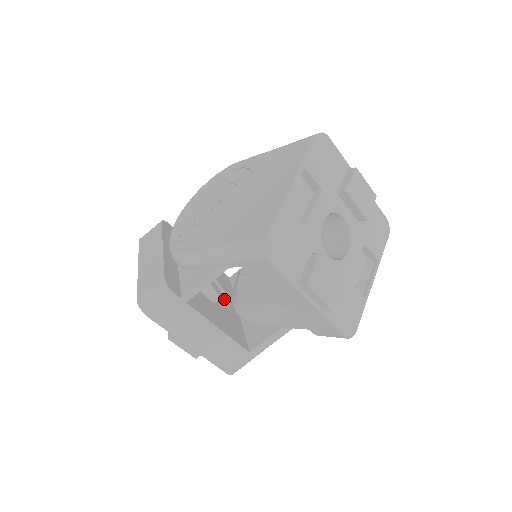
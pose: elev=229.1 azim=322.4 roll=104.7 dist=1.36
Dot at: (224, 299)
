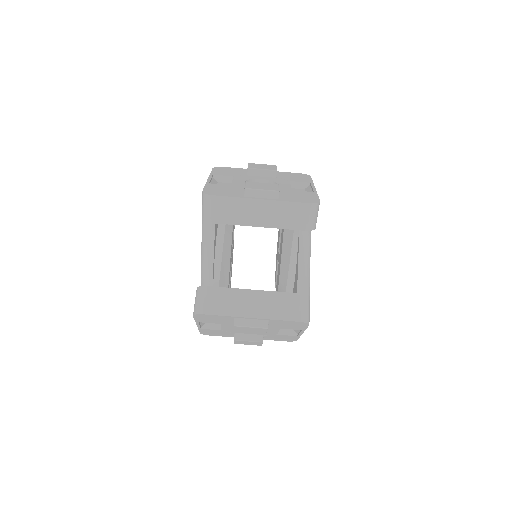
Dot at: occluded
